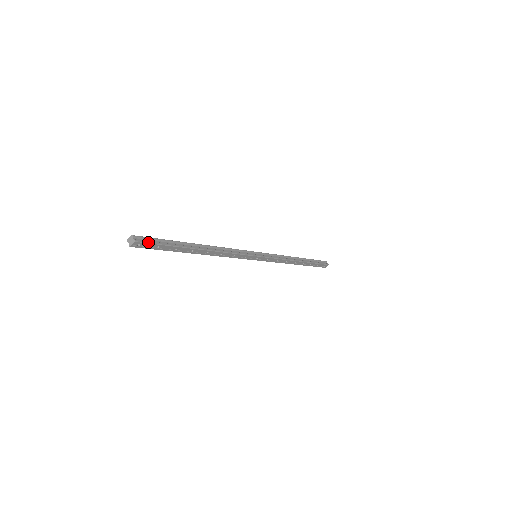
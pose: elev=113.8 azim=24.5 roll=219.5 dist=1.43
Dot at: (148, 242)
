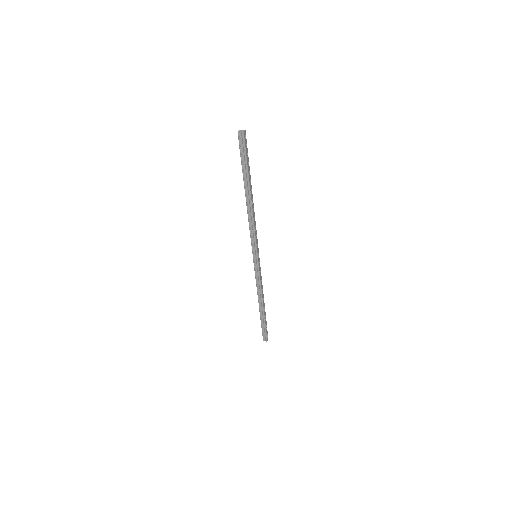
Dot at: (246, 142)
